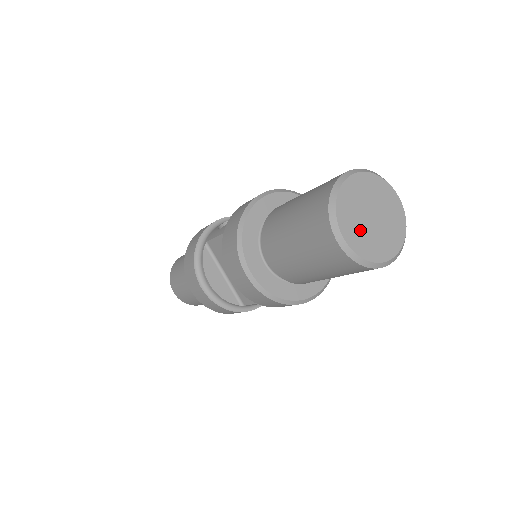
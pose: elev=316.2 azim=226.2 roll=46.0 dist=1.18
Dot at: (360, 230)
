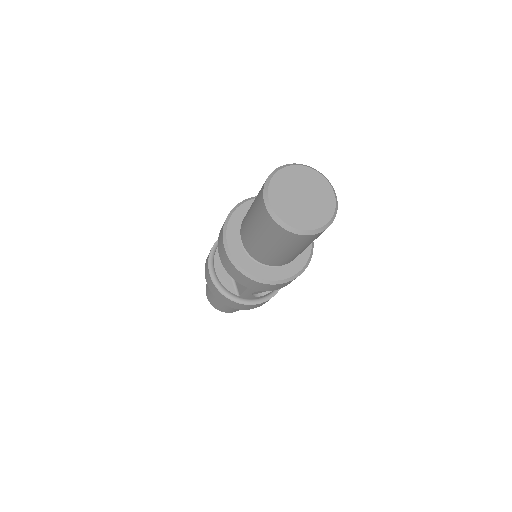
Dot at: (287, 202)
